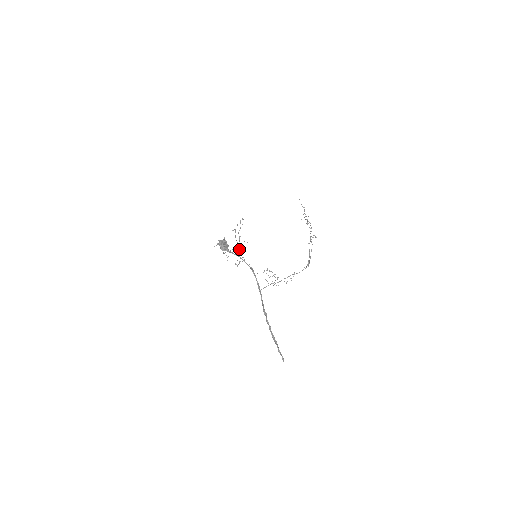
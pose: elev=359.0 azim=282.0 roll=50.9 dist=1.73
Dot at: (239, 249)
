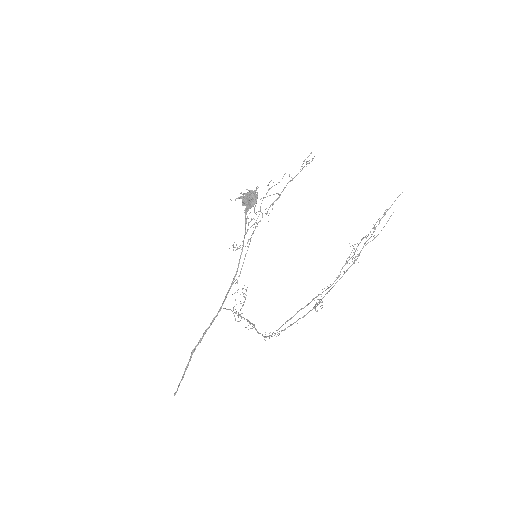
Dot at: (259, 221)
